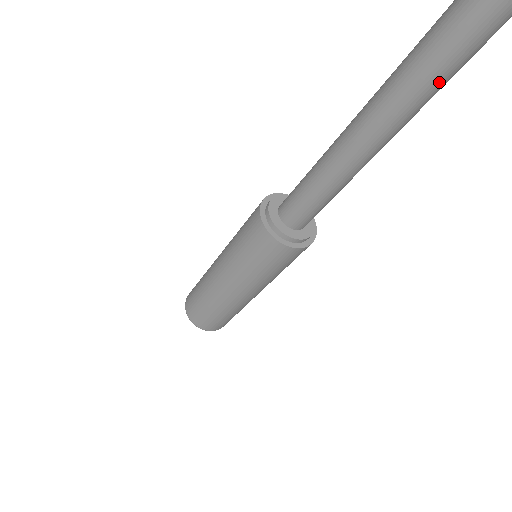
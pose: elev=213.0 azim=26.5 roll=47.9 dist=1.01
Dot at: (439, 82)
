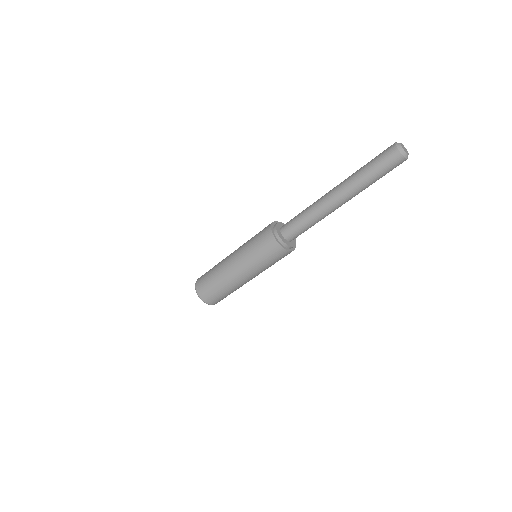
Dot at: (366, 177)
